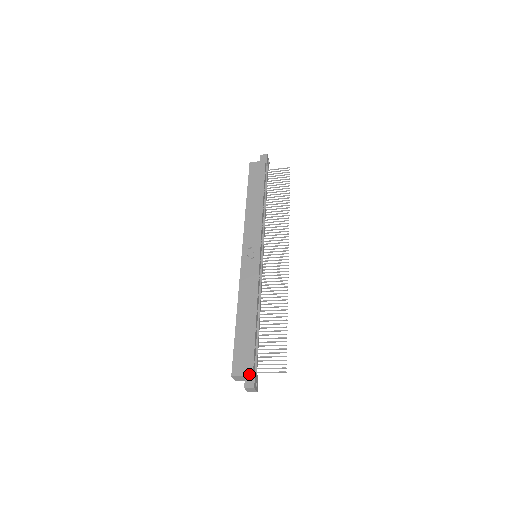
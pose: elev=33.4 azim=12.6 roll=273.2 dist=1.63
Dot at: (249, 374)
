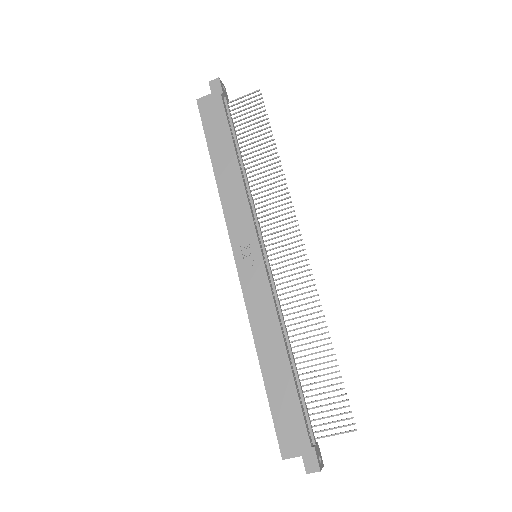
Dot at: (307, 452)
